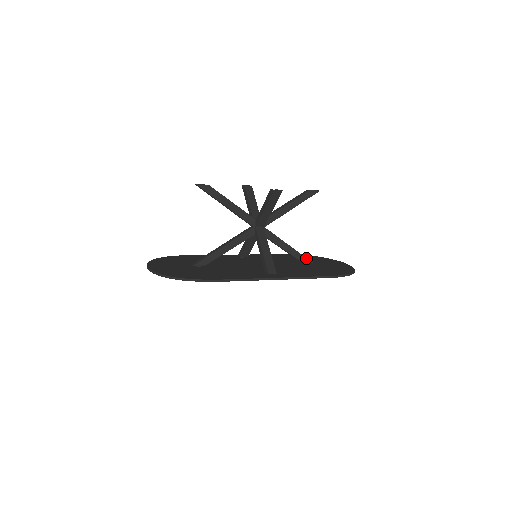
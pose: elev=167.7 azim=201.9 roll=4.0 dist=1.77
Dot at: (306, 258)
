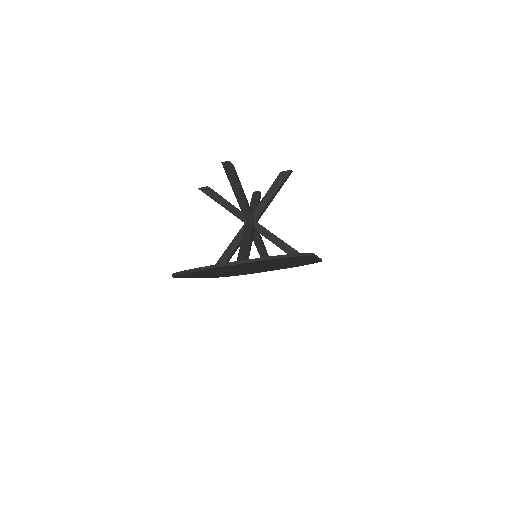
Dot at: occluded
